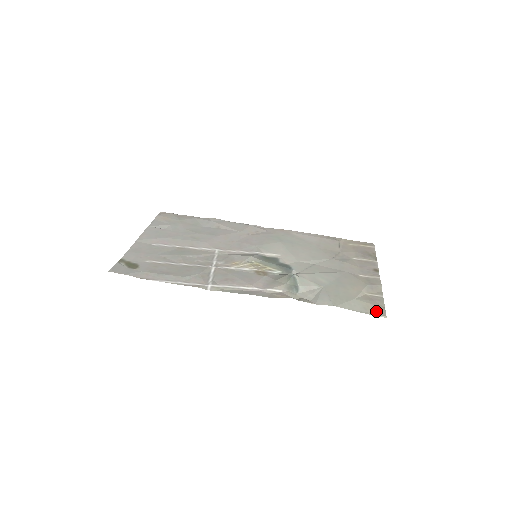
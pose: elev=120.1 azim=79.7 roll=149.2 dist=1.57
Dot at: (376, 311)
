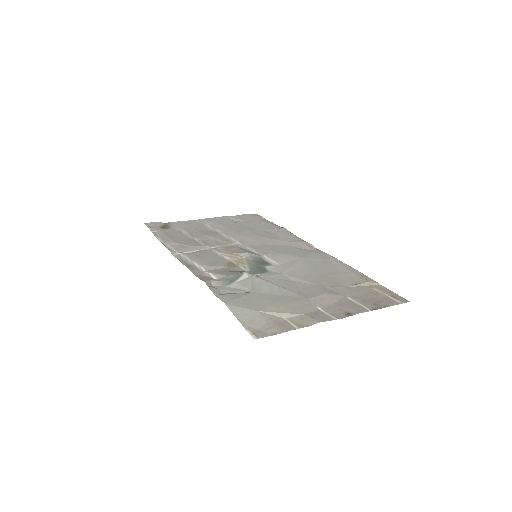
Dot at: (258, 330)
